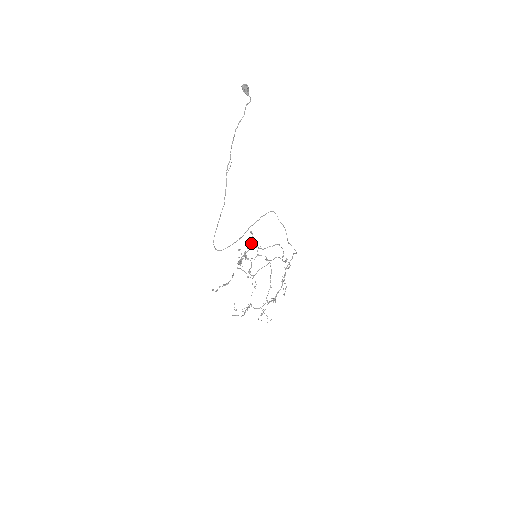
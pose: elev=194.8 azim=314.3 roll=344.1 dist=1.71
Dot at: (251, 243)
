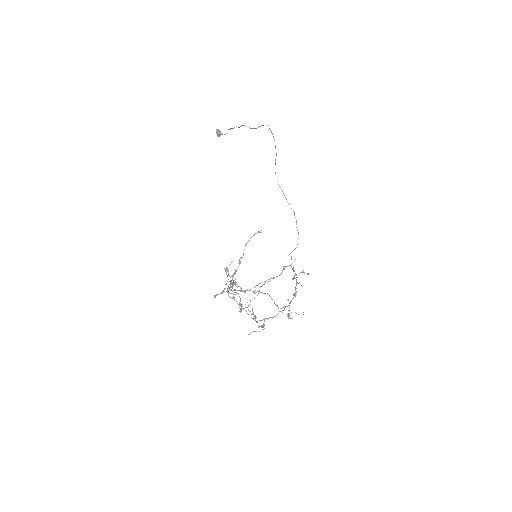
Dot at: occluded
